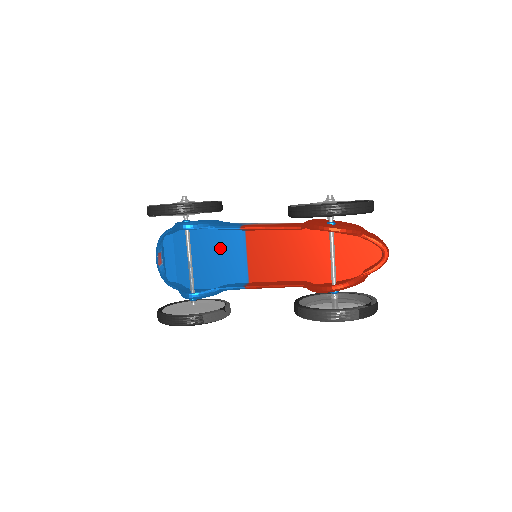
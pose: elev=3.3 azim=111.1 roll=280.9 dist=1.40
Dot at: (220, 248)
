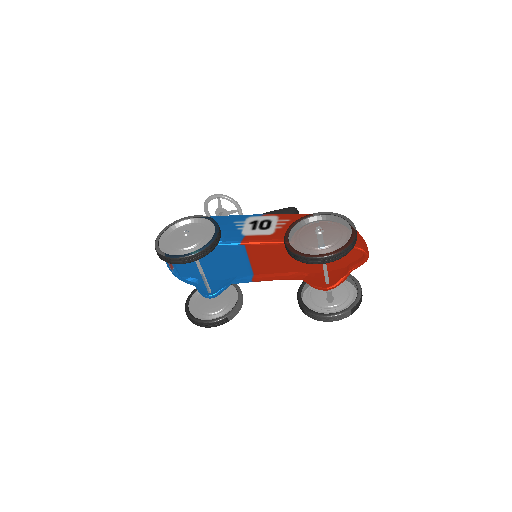
Dot at: (223, 254)
